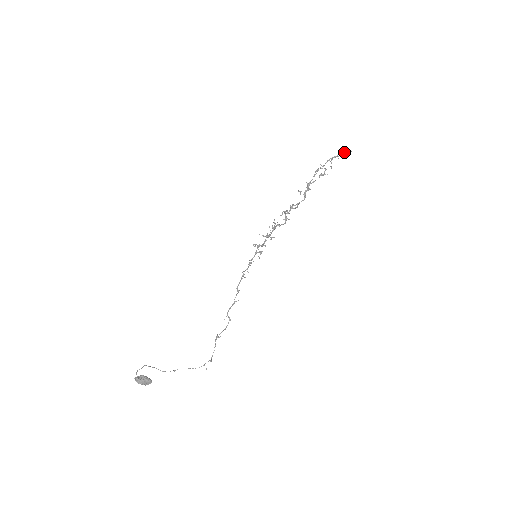
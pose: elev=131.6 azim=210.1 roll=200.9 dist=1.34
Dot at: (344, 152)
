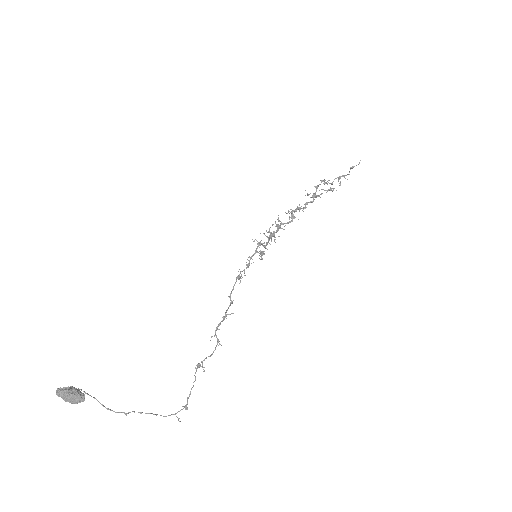
Dot at: (353, 166)
